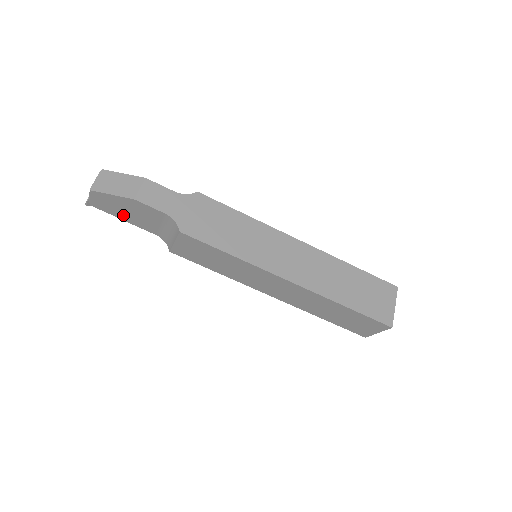
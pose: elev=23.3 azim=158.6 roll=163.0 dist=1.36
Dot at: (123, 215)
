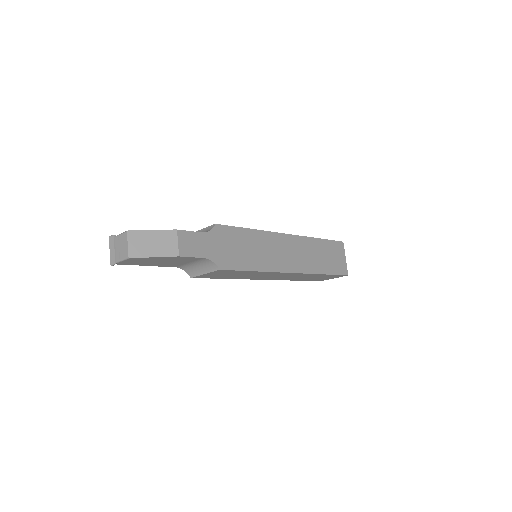
Dot at: (151, 264)
